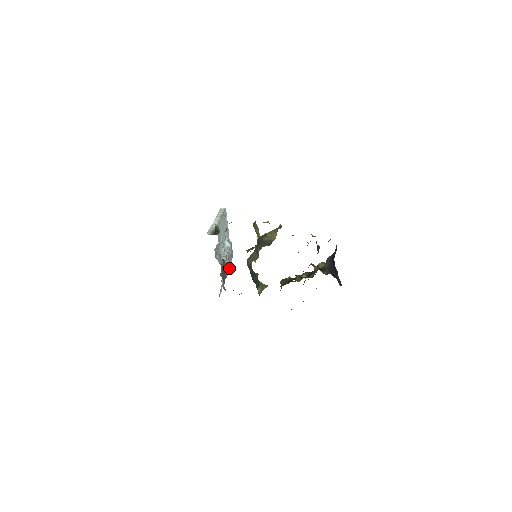
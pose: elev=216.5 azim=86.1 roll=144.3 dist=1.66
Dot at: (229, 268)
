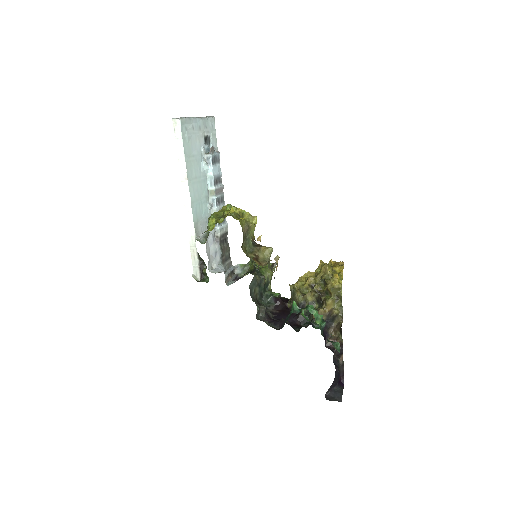
Dot at: occluded
